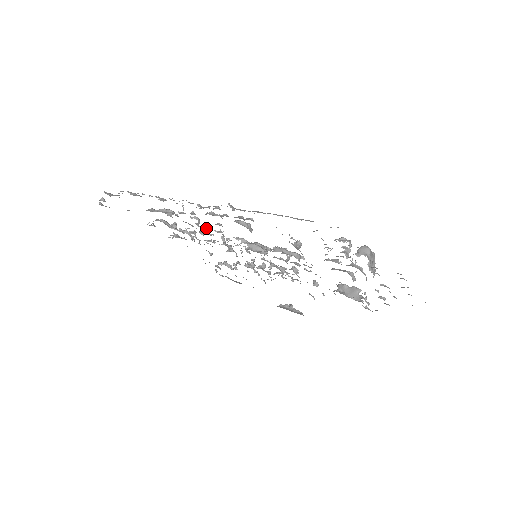
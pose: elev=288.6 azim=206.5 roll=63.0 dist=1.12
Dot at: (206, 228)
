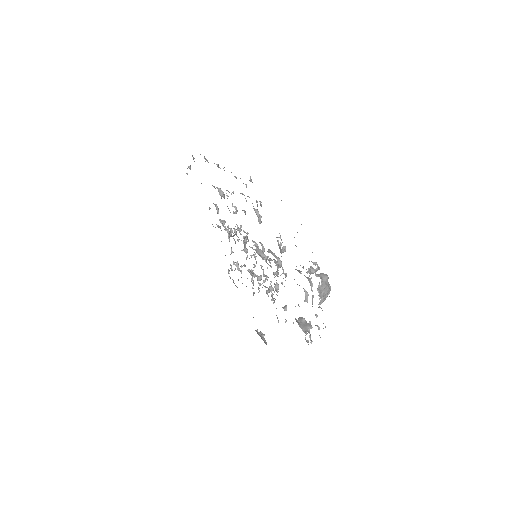
Dot at: (240, 228)
